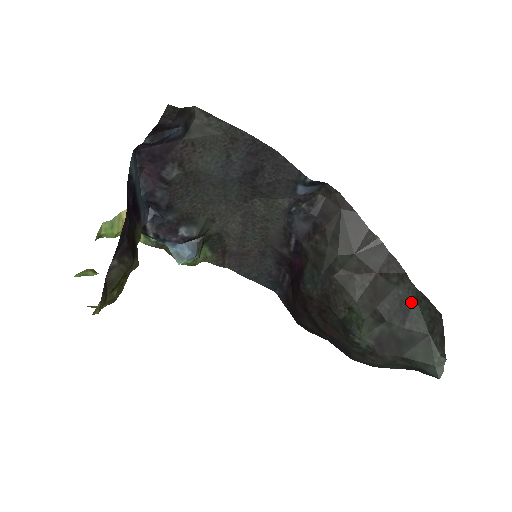
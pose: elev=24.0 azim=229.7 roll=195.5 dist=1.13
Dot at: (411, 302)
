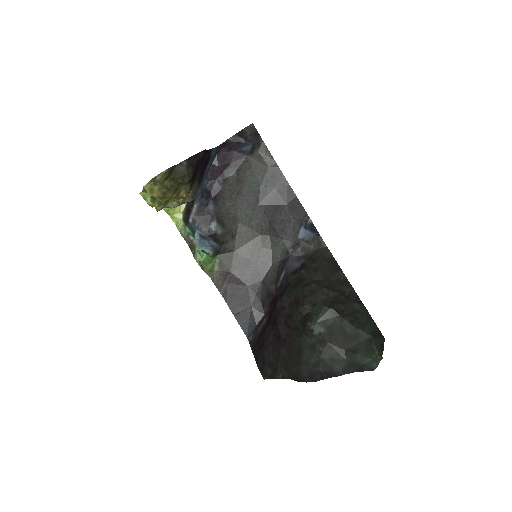
Dot at: (362, 315)
